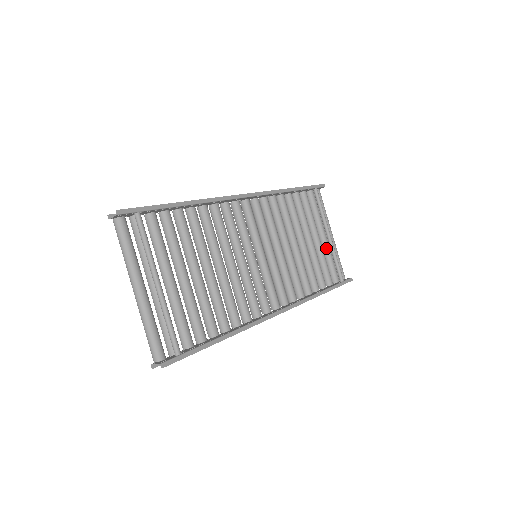
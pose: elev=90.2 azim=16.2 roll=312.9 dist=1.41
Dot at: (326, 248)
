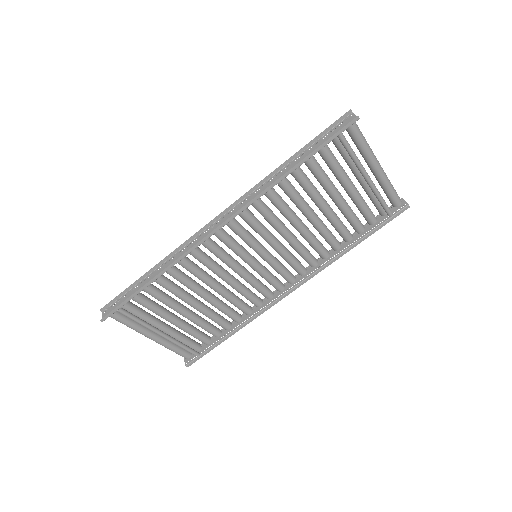
Dot at: (366, 189)
